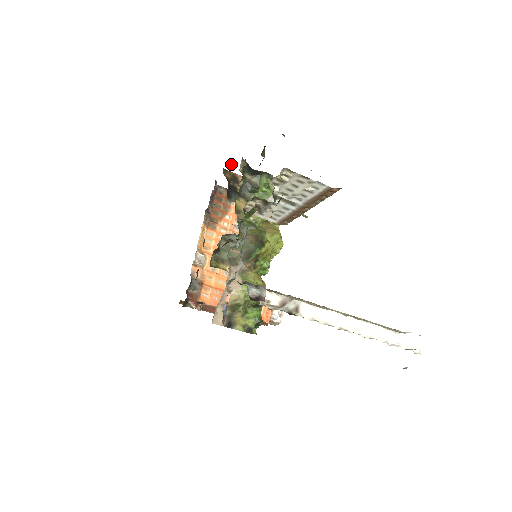
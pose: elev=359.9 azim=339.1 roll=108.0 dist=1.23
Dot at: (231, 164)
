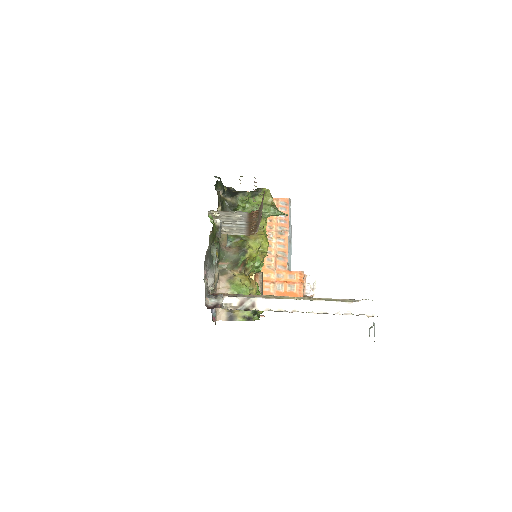
Dot at: occluded
